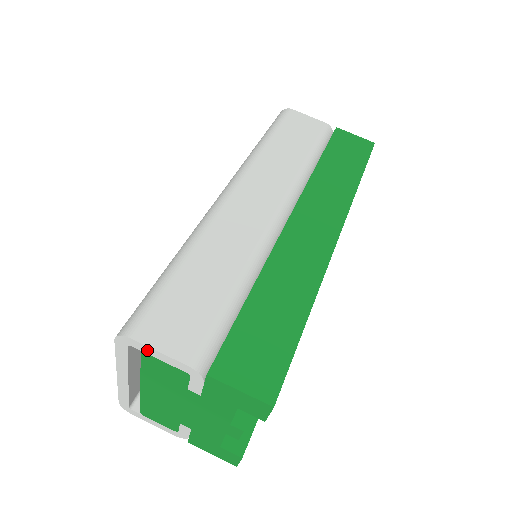
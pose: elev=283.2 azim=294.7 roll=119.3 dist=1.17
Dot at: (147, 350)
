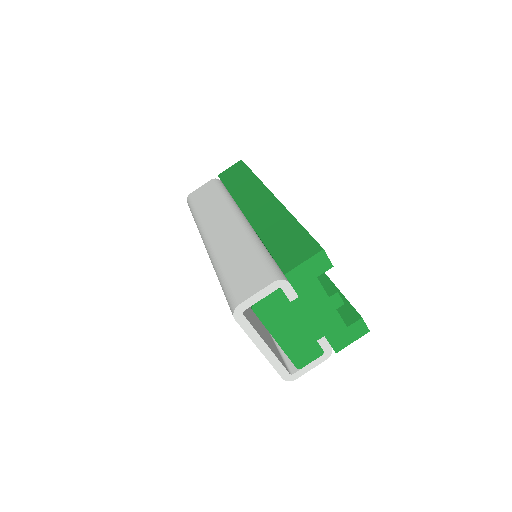
Dot at: (251, 302)
